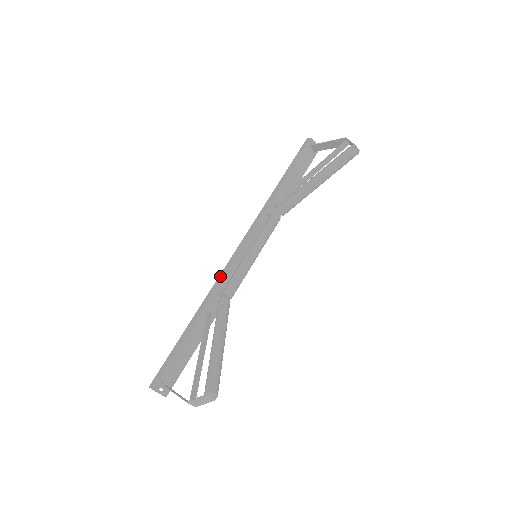
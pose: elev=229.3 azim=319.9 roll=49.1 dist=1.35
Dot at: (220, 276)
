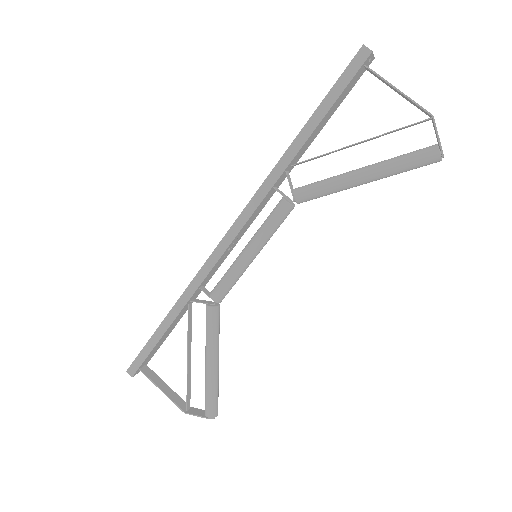
Dot at: (204, 269)
